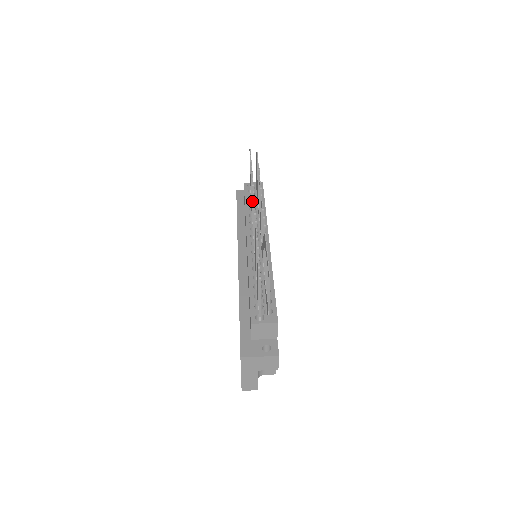
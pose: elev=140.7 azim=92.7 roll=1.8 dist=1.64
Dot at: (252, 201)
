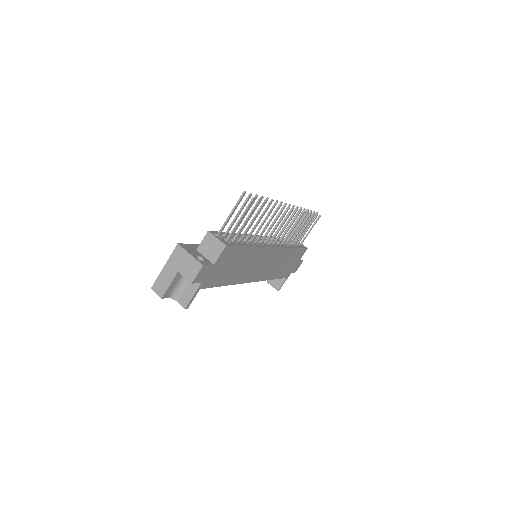
Dot at: (288, 220)
